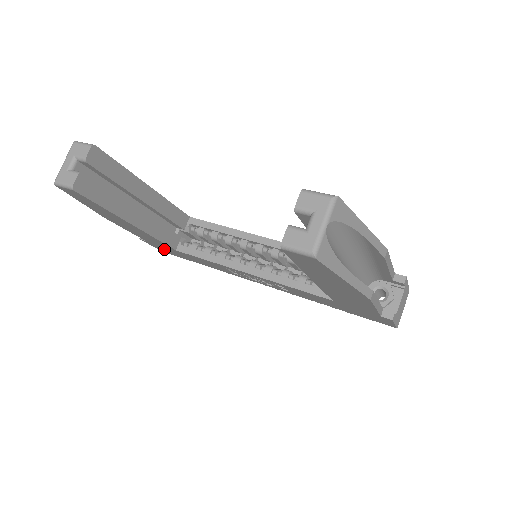
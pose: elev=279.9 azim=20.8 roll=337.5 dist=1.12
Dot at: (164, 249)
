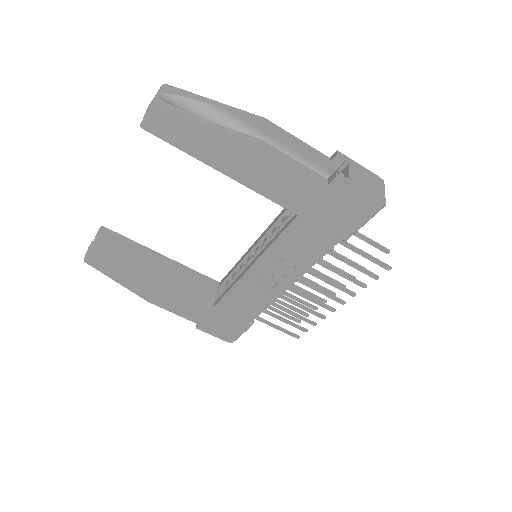
Dot at: (218, 327)
